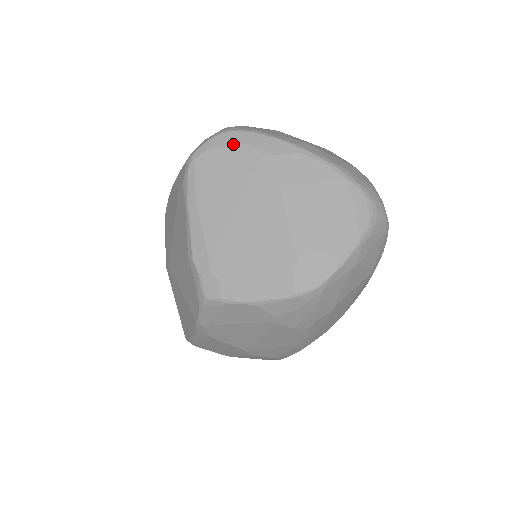
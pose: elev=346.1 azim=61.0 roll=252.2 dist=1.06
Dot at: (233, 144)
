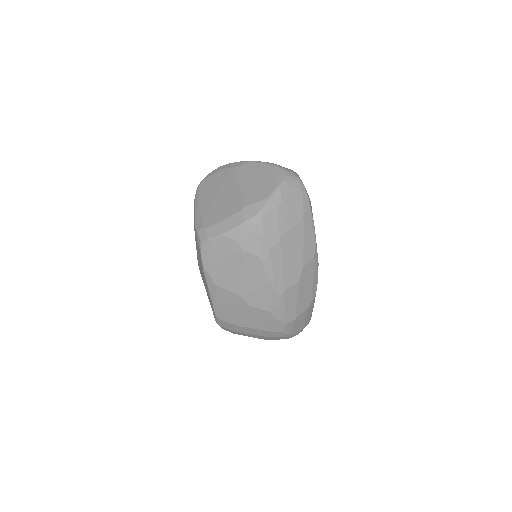
Dot at: (217, 172)
